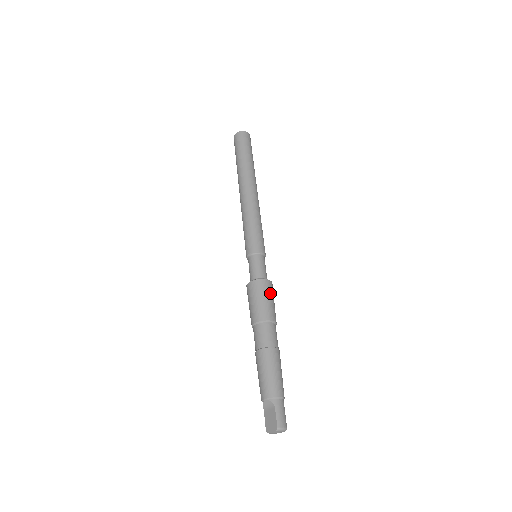
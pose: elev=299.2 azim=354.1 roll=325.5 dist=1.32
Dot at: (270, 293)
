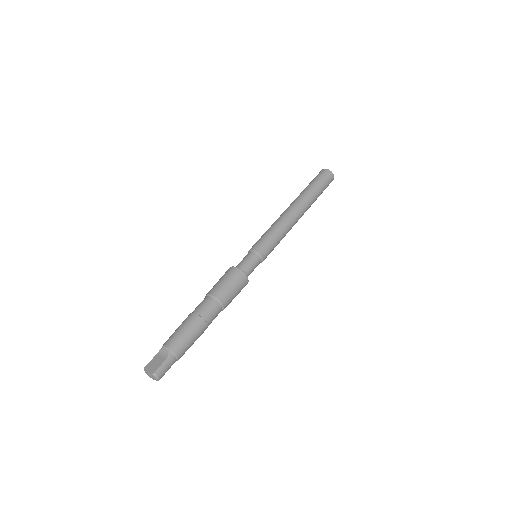
Dot at: (240, 287)
